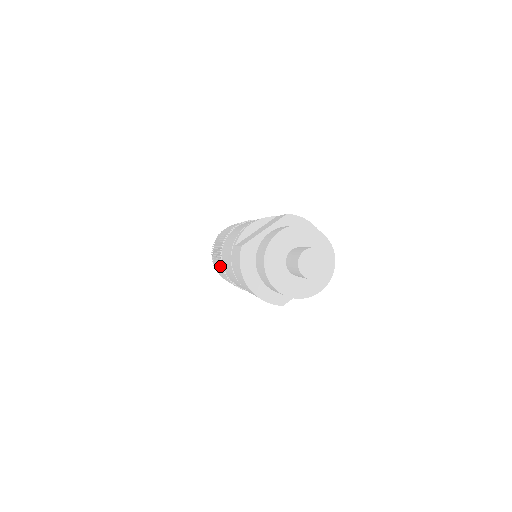
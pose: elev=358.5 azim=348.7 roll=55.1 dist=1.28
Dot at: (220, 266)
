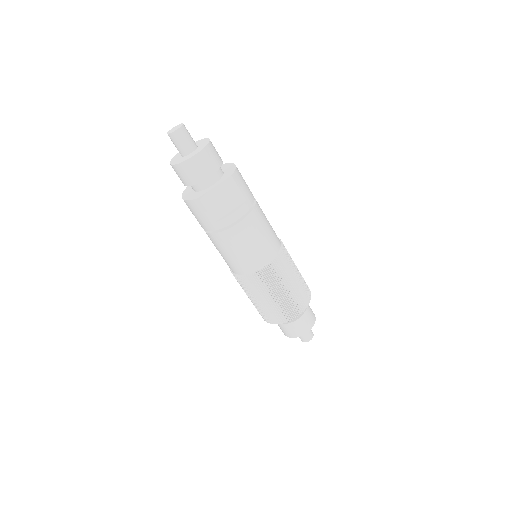
Dot at: occluded
